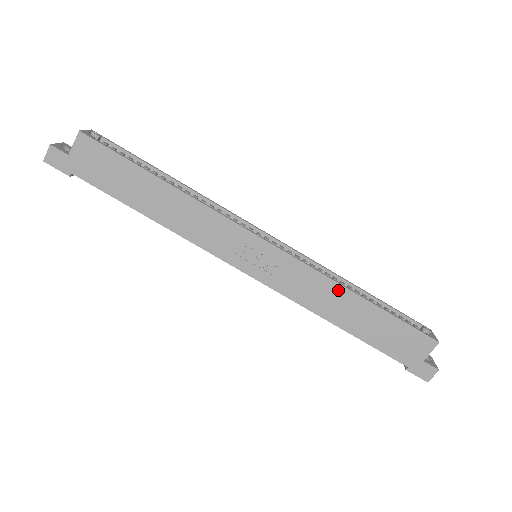
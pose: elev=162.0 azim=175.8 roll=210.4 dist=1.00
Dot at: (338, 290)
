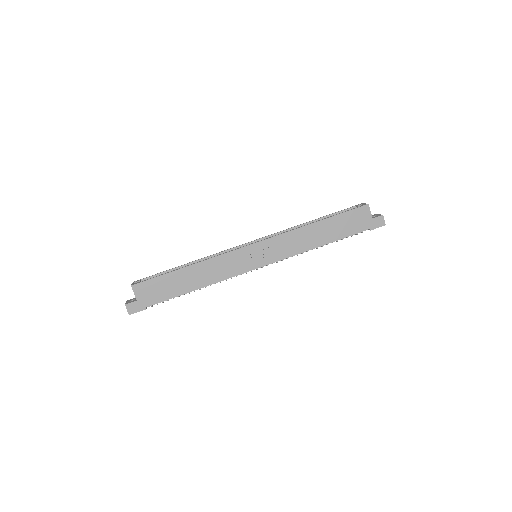
Dot at: (304, 230)
